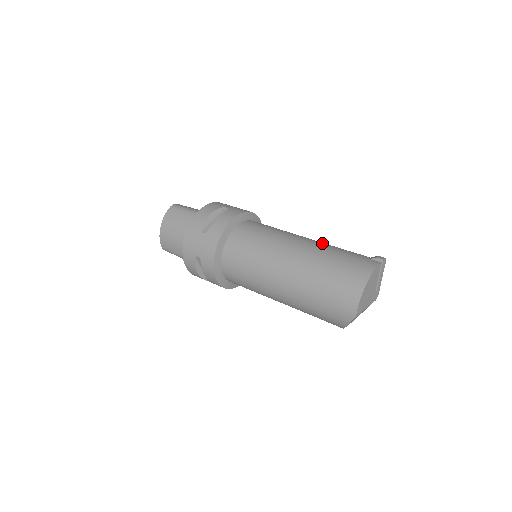
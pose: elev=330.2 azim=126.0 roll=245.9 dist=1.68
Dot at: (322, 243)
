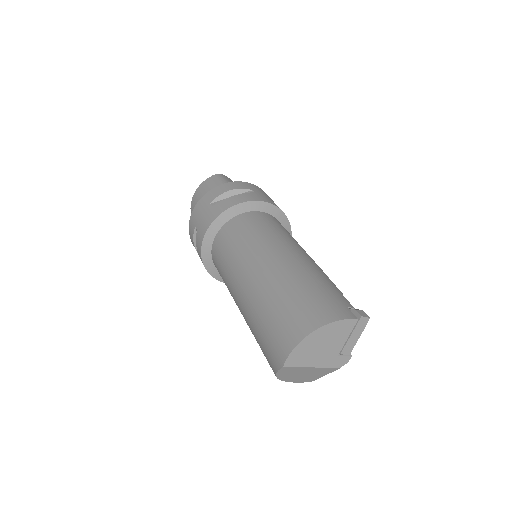
Dot at: (315, 267)
